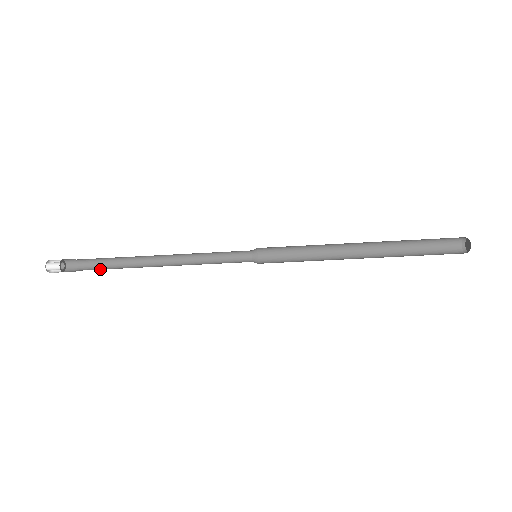
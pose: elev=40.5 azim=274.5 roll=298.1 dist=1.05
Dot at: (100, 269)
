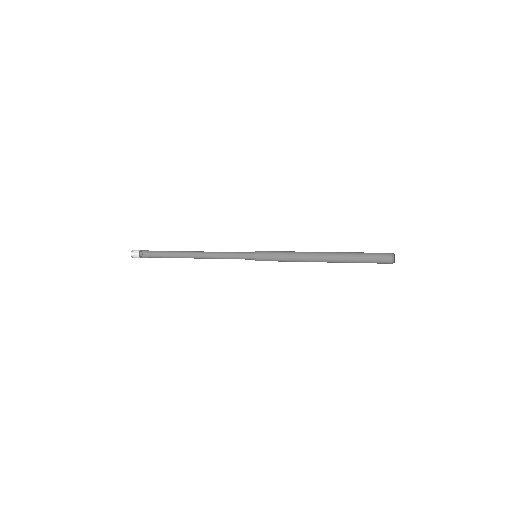
Dot at: (163, 253)
